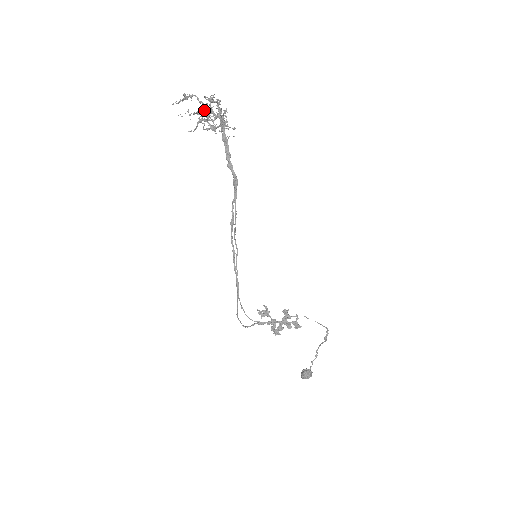
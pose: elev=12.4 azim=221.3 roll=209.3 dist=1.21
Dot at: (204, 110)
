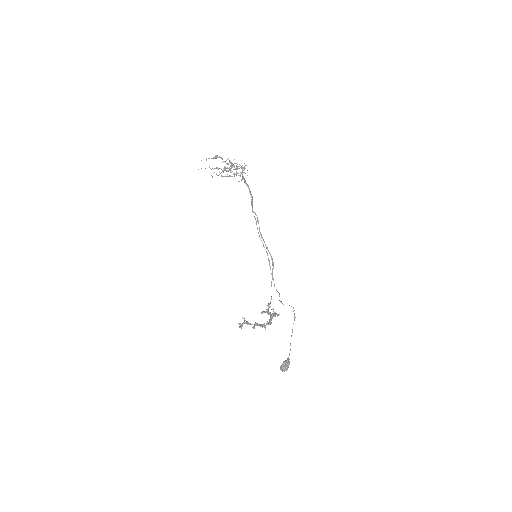
Dot at: (225, 167)
